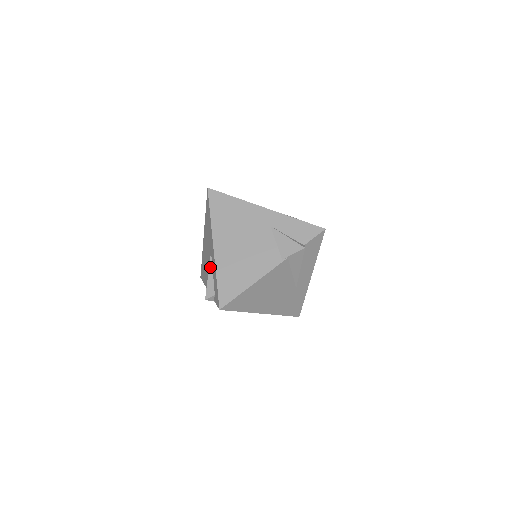
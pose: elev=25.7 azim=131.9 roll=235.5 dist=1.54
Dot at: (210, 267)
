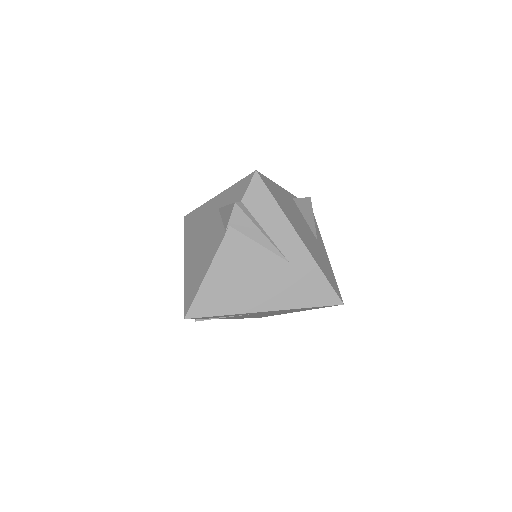
Dot at: occluded
